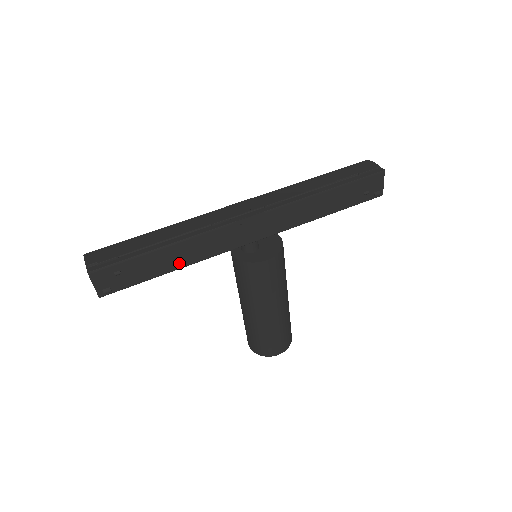
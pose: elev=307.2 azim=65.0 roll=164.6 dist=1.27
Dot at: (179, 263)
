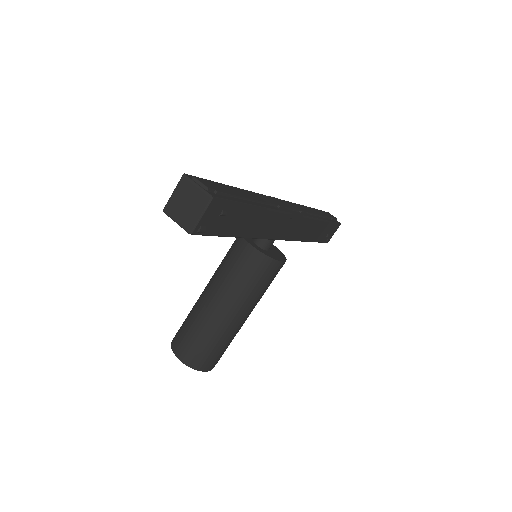
Dot at: (248, 231)
